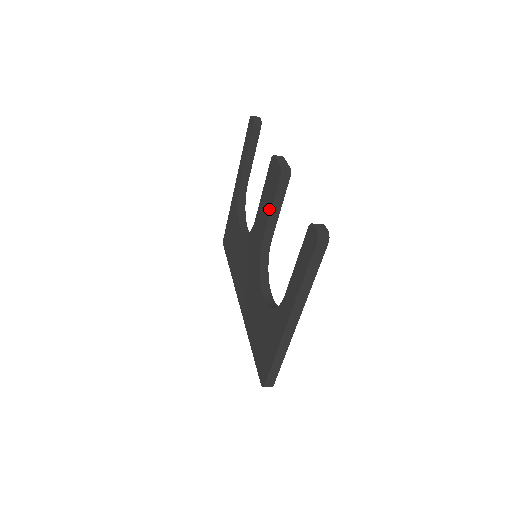
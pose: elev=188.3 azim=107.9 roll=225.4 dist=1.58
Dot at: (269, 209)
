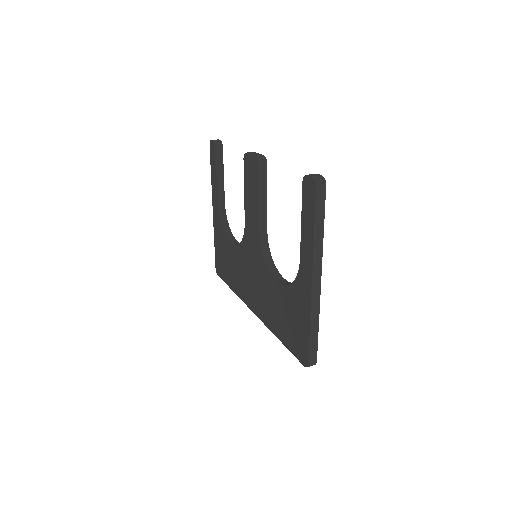
Dot at: (256, 201)
